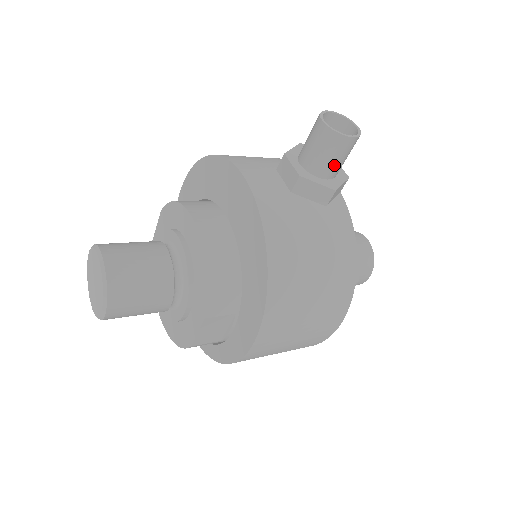
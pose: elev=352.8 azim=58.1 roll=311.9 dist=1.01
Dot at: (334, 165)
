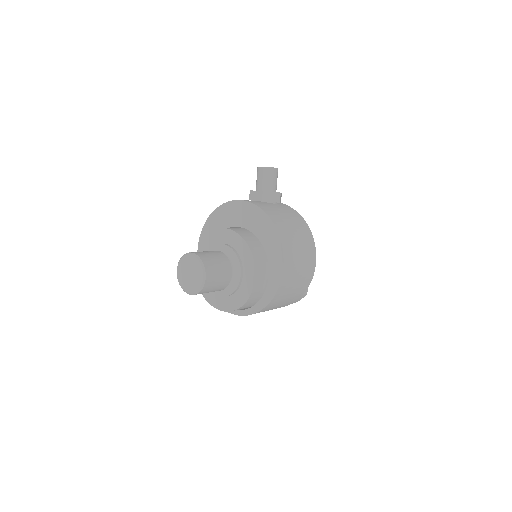
Dot at: (274, 184)
